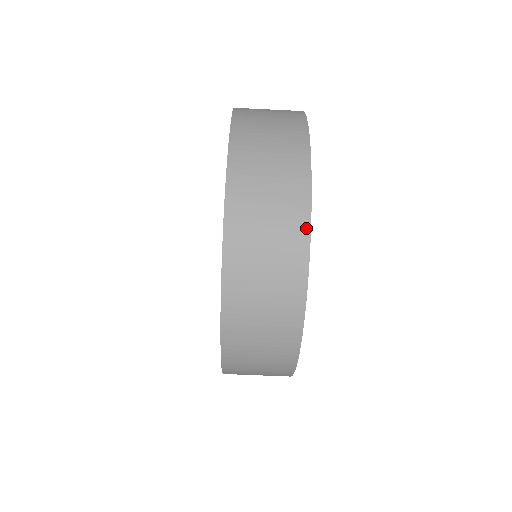
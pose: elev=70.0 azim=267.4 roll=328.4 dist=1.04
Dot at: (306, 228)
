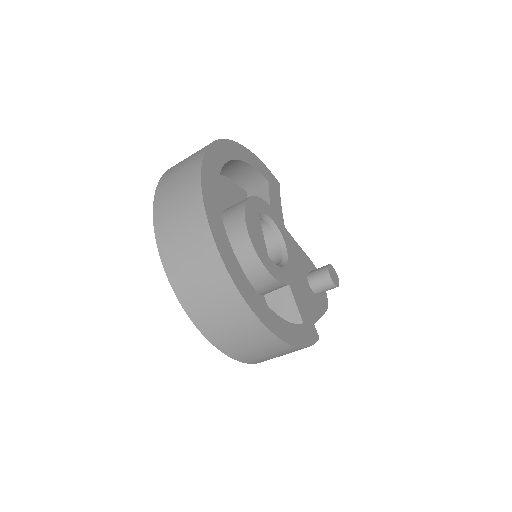
Dot at: (227, 277)
